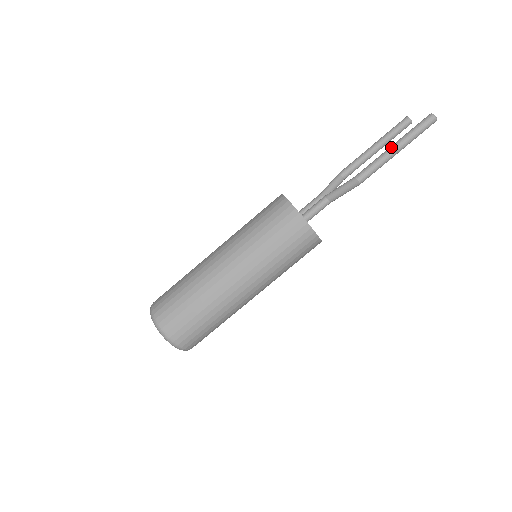
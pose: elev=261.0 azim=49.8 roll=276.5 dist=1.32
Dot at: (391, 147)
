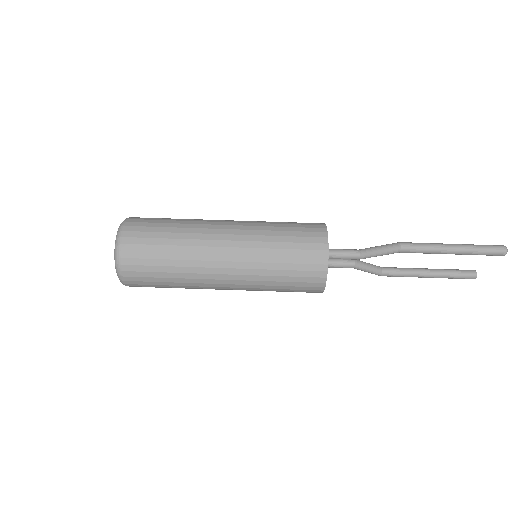
Dot at: occluded
